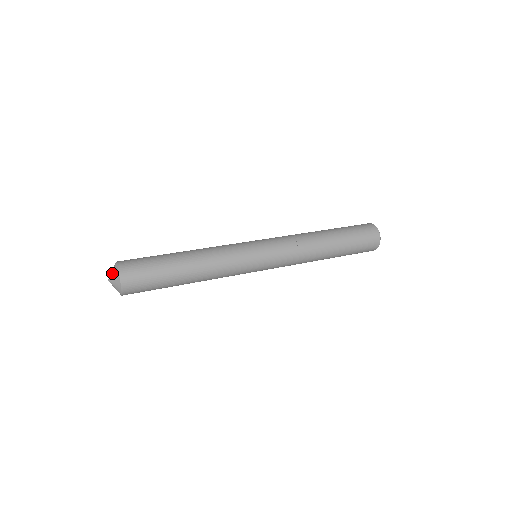
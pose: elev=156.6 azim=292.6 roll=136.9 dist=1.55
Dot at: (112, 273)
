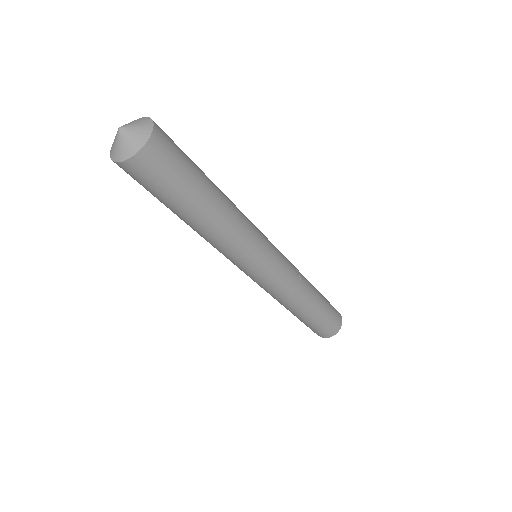
Dot at: (135, 123)
